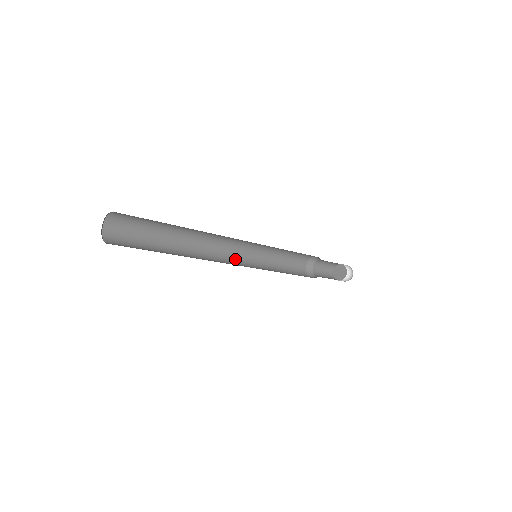
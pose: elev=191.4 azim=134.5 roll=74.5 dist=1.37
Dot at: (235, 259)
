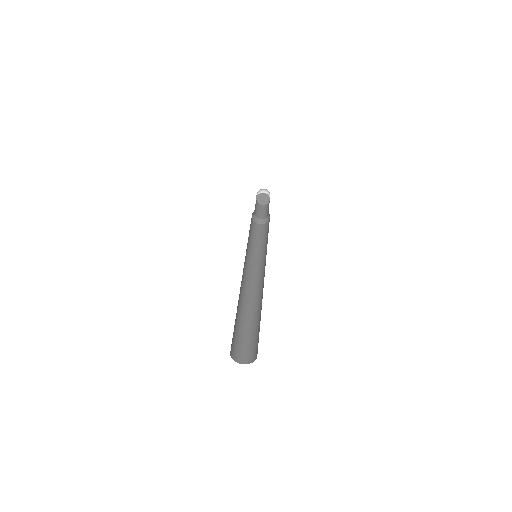
Dot at: (244, 265)
